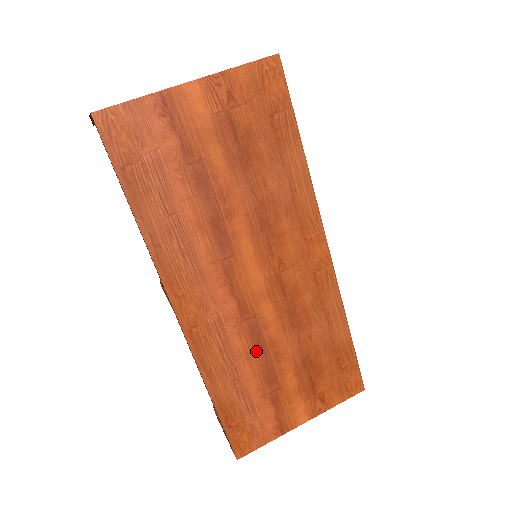
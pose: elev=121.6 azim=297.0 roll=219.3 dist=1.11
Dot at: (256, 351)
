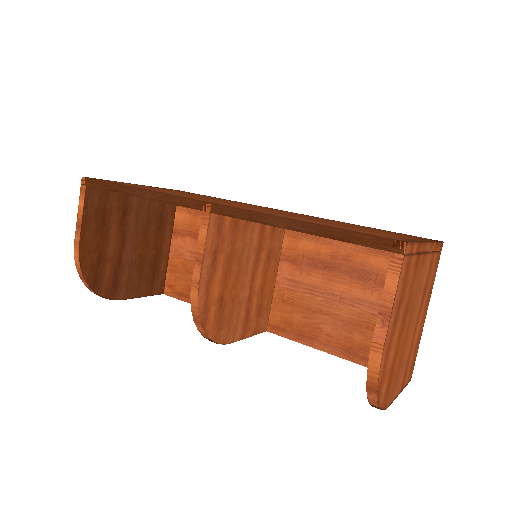
Dot at: occluded
